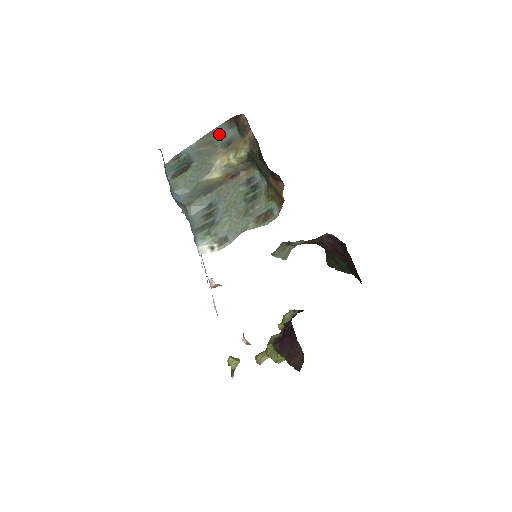
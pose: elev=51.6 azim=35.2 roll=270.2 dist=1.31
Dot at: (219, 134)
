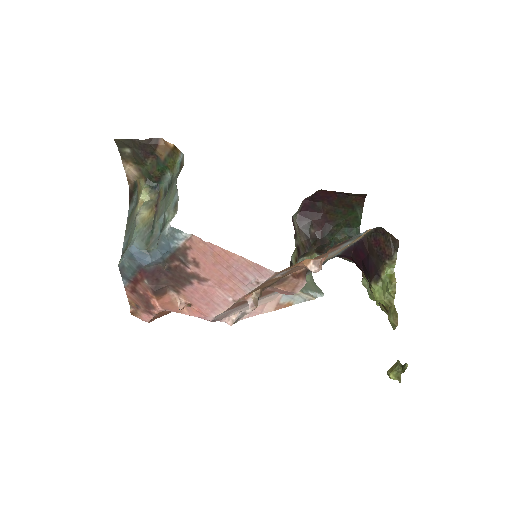
Dot at: (131, 213)
